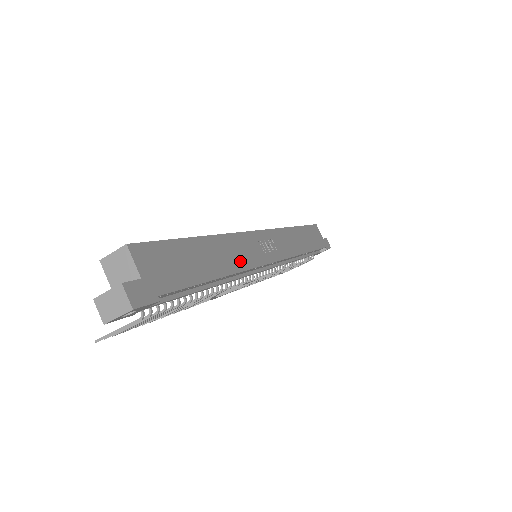
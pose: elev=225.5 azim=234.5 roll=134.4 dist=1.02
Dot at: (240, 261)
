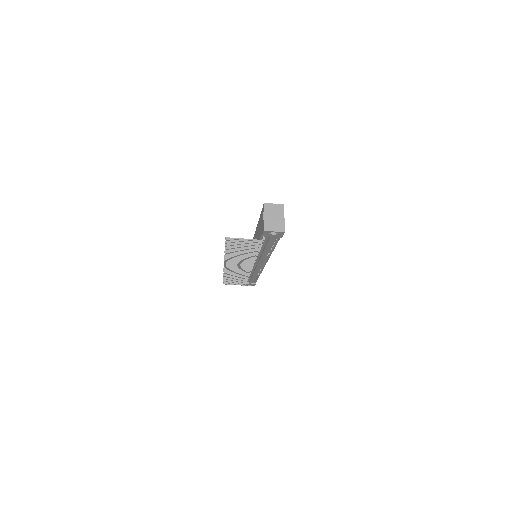
Dot at: occluded
